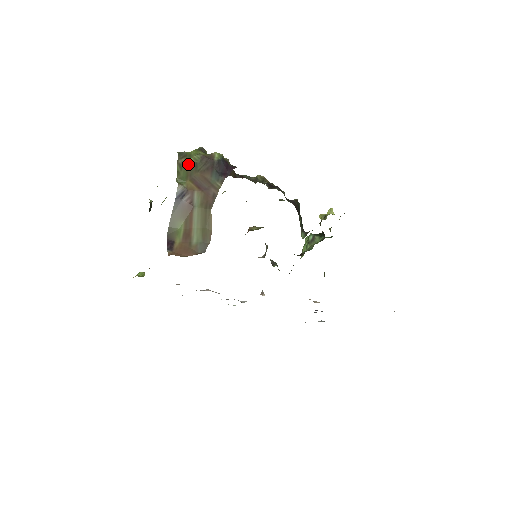
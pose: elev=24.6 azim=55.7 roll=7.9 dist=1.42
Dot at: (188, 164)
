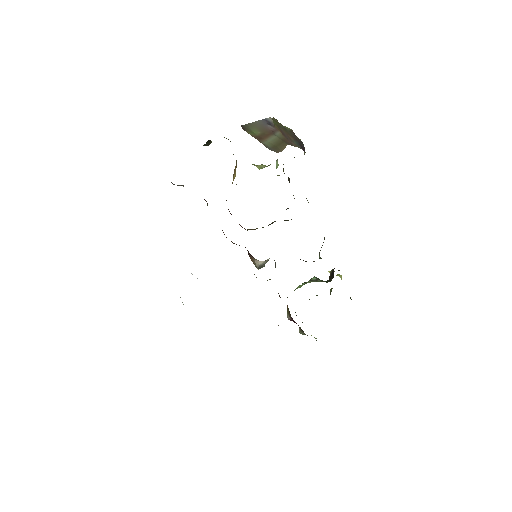
Dot at: (280, 124)
